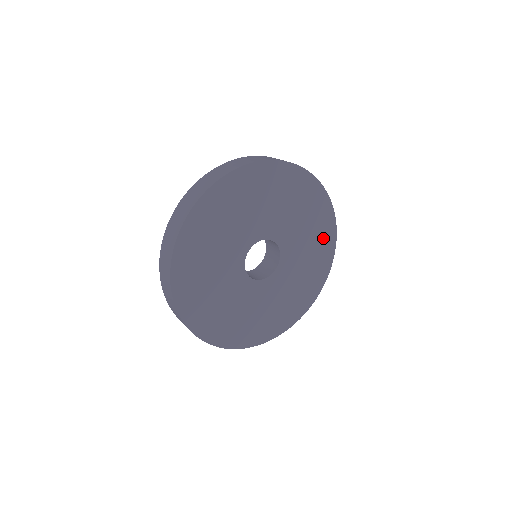
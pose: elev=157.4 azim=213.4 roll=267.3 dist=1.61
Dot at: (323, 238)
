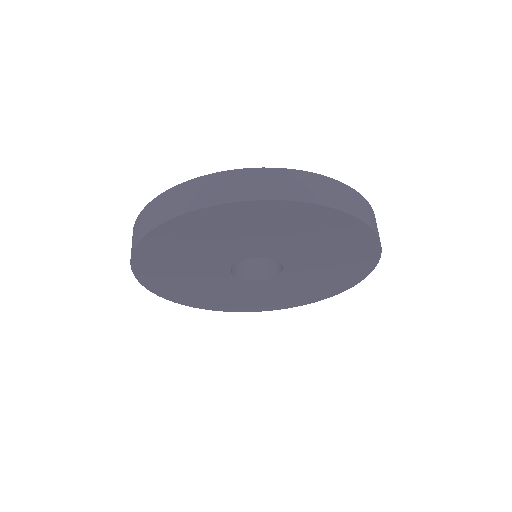
Dot at: (329, 227)
